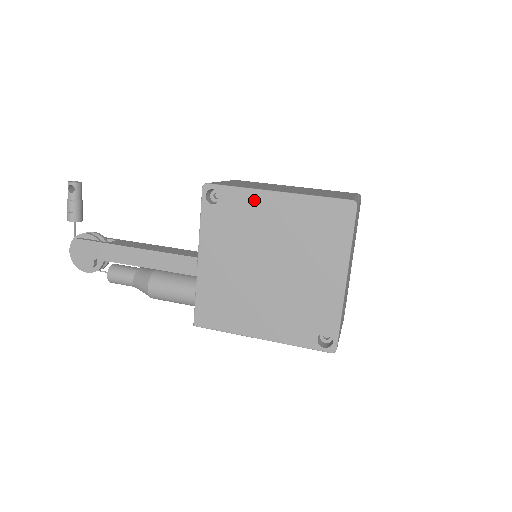
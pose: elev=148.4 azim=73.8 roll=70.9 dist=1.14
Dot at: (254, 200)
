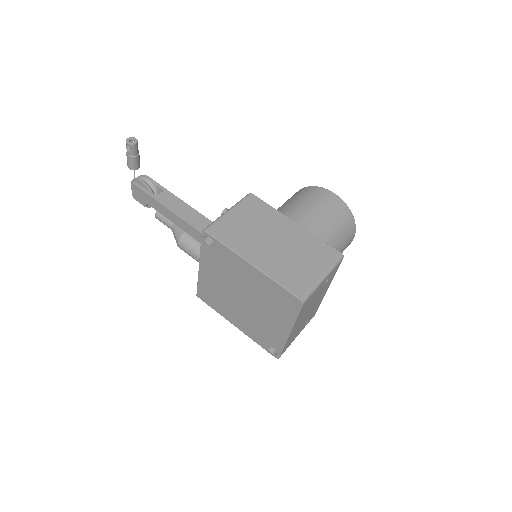
Dot at: (235, 259)
